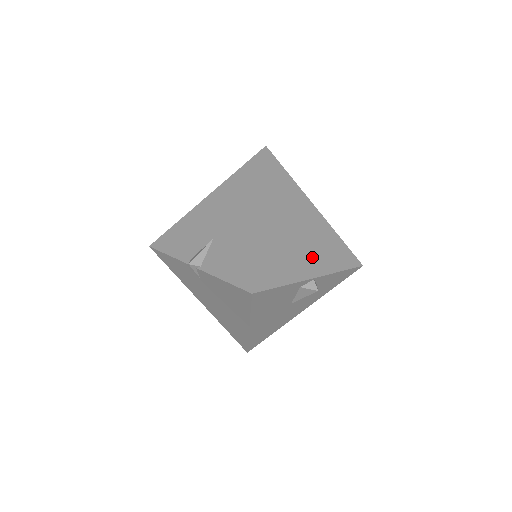
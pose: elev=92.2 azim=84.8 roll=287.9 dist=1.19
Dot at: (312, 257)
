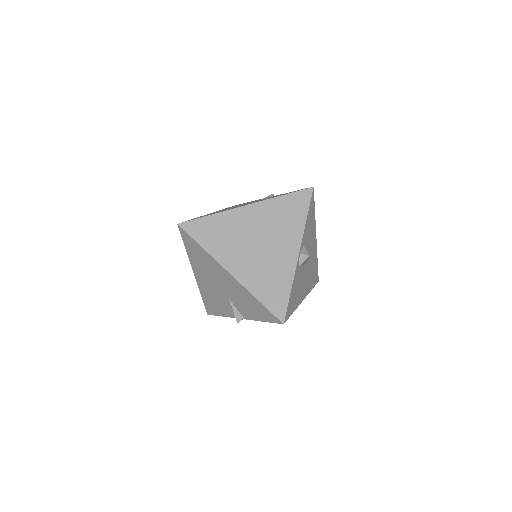
Dot at: (283, 243)
